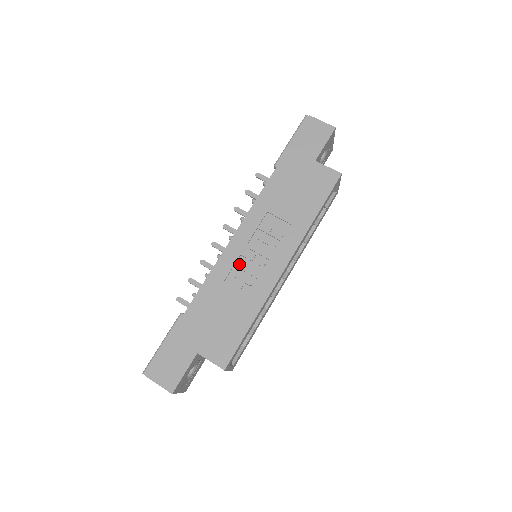
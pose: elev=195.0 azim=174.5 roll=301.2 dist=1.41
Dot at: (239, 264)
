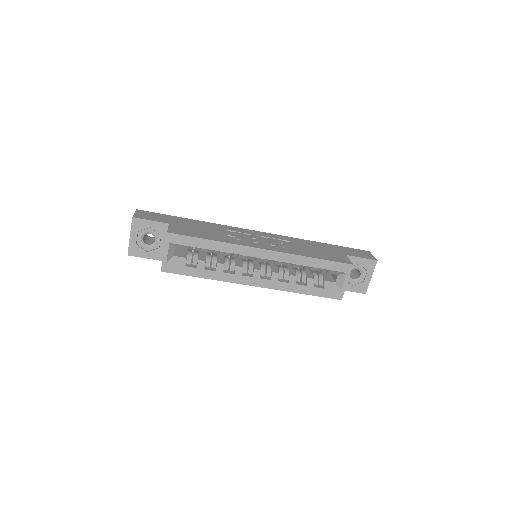
Dot at: (245, 235)
